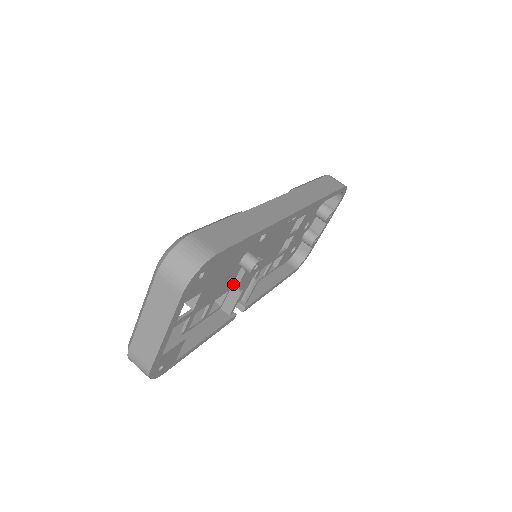
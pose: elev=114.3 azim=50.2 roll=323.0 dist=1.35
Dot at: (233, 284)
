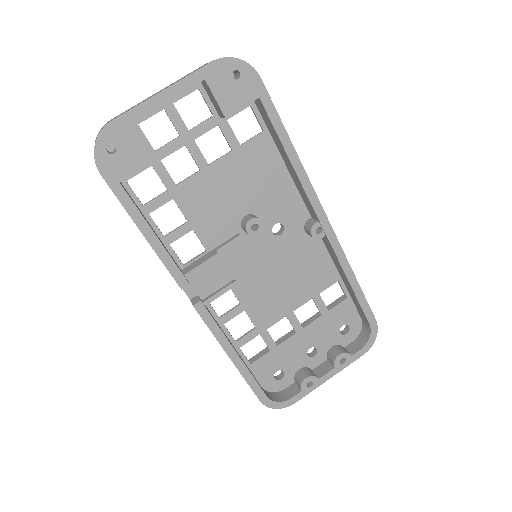
Dot at: (217, 247)
